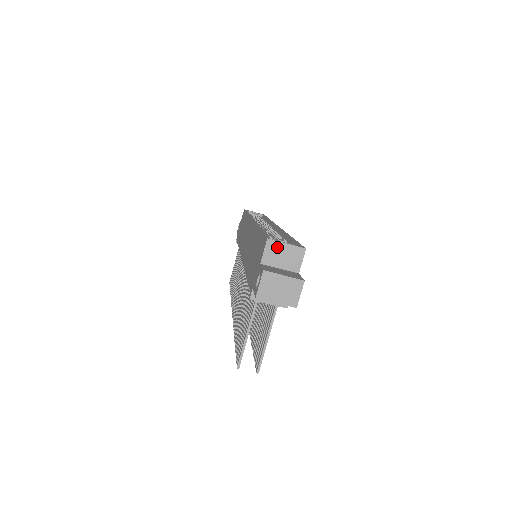
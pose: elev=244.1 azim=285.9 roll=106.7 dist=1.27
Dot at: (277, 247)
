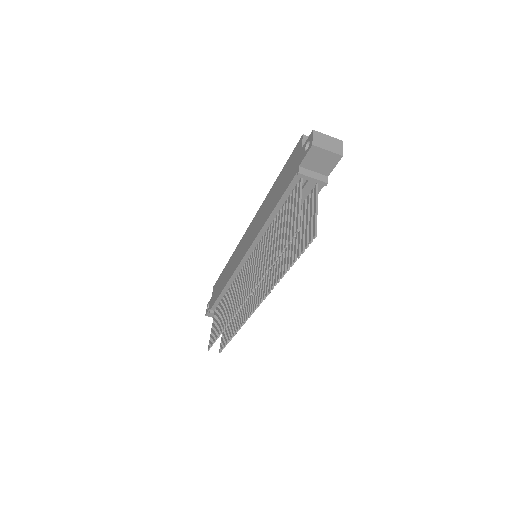
Dot at: occluded
